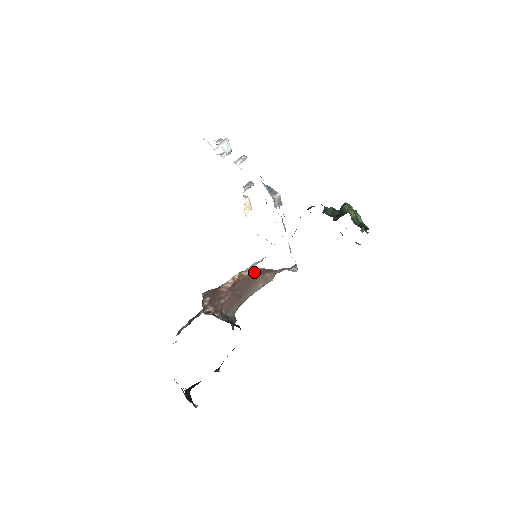
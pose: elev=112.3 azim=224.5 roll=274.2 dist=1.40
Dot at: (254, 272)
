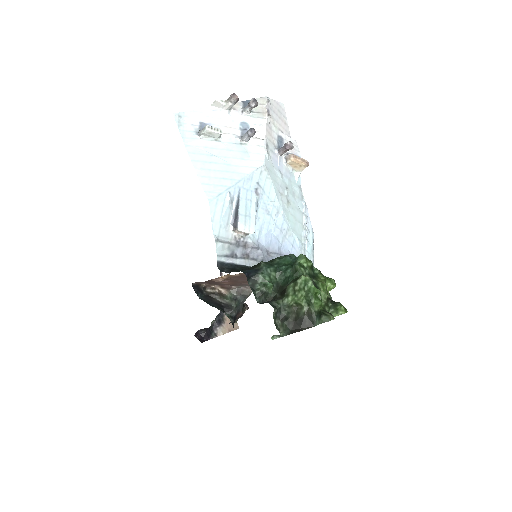
Dot at: occluded
